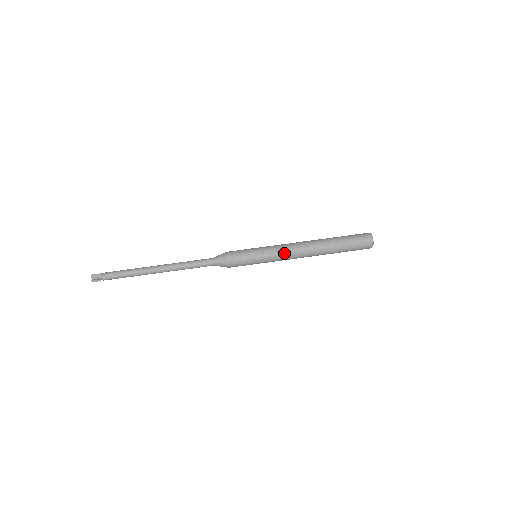
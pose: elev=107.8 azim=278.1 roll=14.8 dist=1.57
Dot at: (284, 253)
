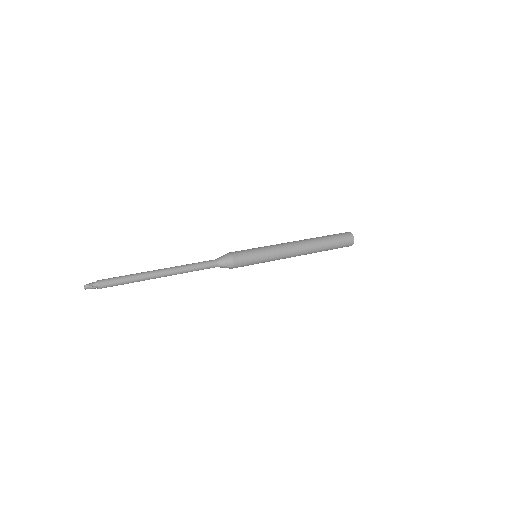
Dot at: (278, 244)
